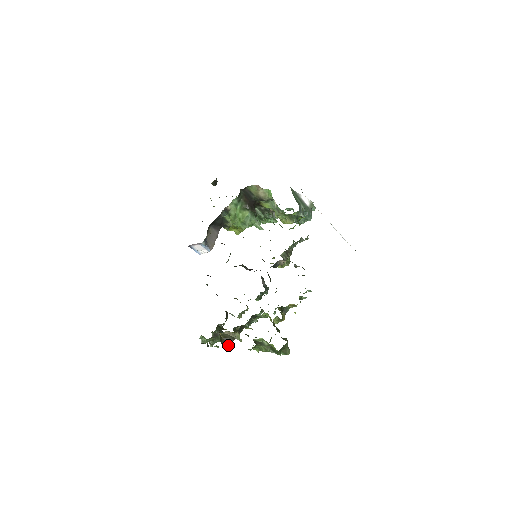
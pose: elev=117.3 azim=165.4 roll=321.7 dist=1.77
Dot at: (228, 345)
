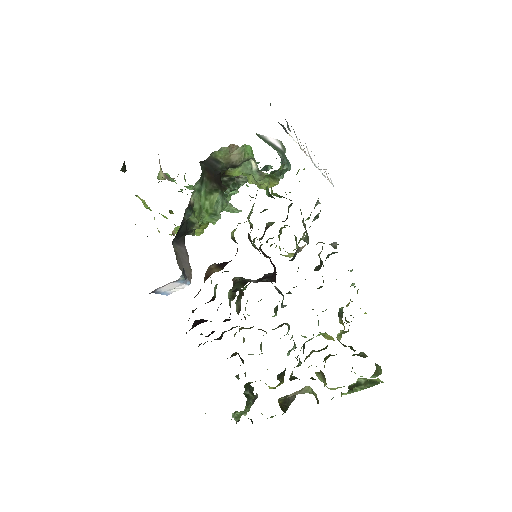
Dot at: (288, 406)
